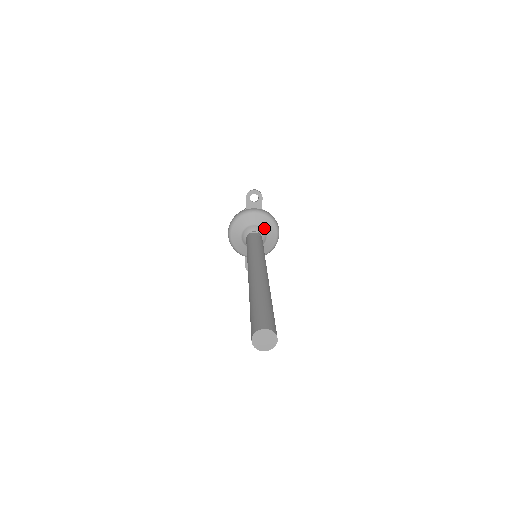
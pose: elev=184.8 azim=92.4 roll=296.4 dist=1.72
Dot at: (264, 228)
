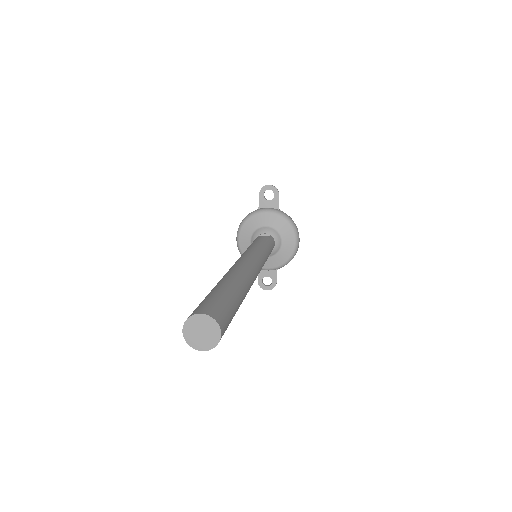
Dot at: (279, 231)
